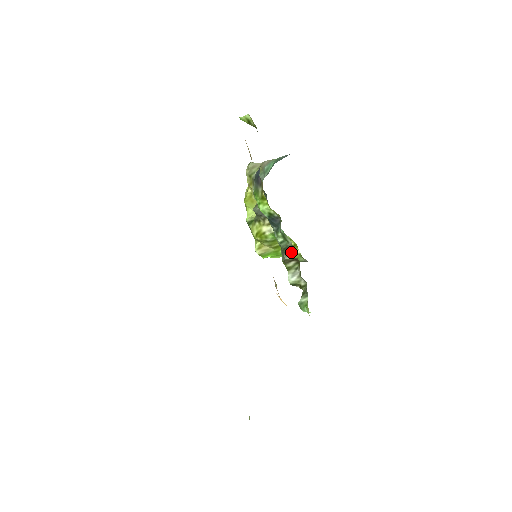
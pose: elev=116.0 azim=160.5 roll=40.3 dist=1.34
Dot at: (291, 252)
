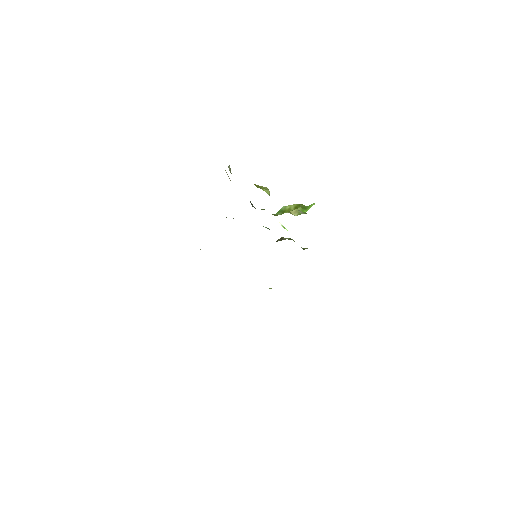
Dot at: occluded
